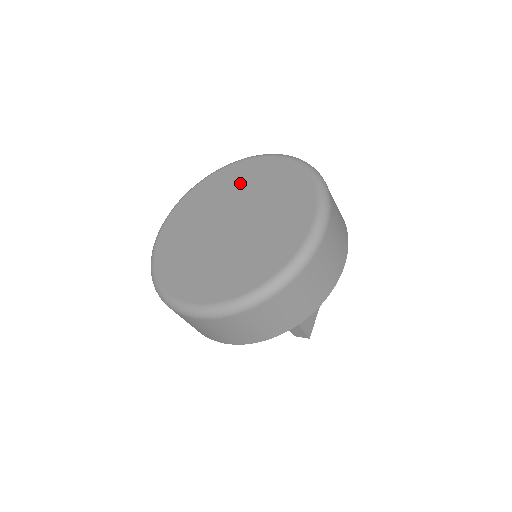
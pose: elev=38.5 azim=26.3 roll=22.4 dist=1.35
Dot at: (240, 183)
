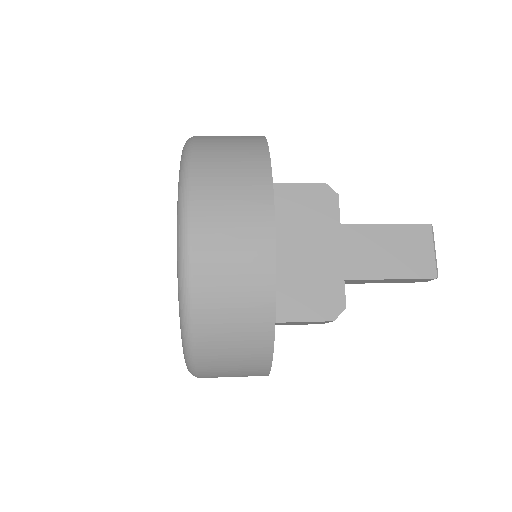
Dot at: occluded
